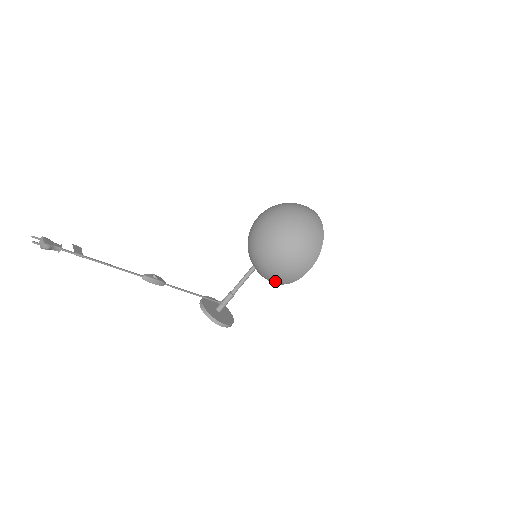
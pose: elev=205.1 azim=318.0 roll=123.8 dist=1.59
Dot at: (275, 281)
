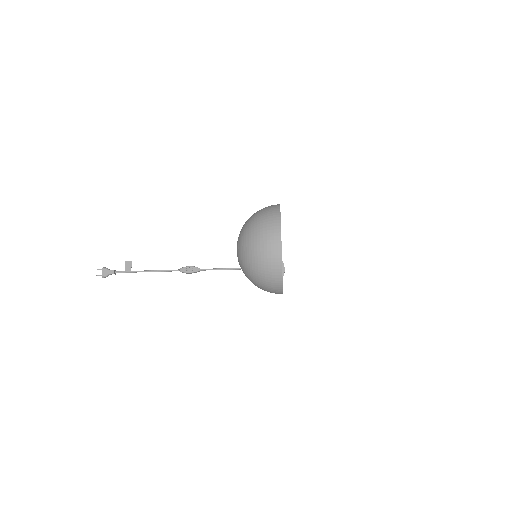
Dot at: occluded
